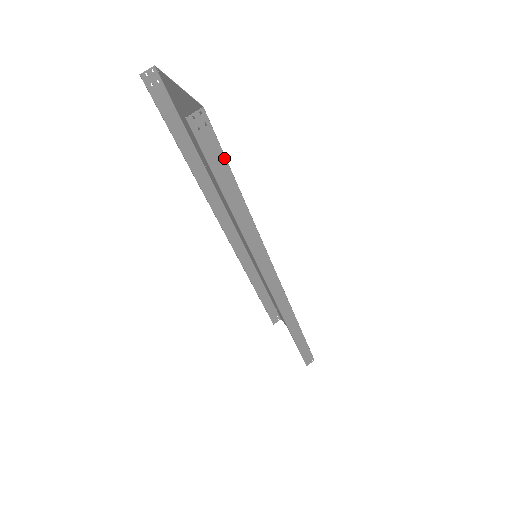
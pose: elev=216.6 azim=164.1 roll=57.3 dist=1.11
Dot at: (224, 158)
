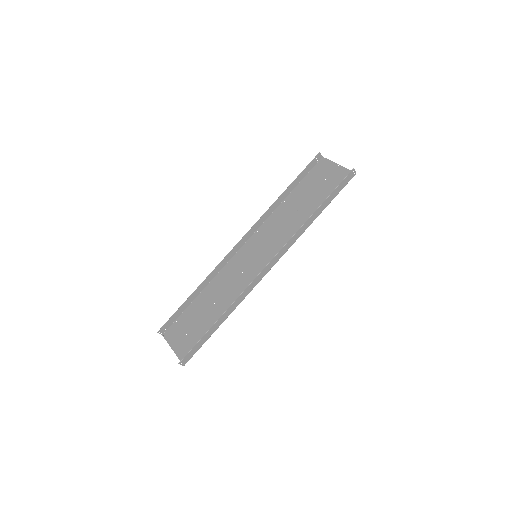
Dot at: (338, 193)
